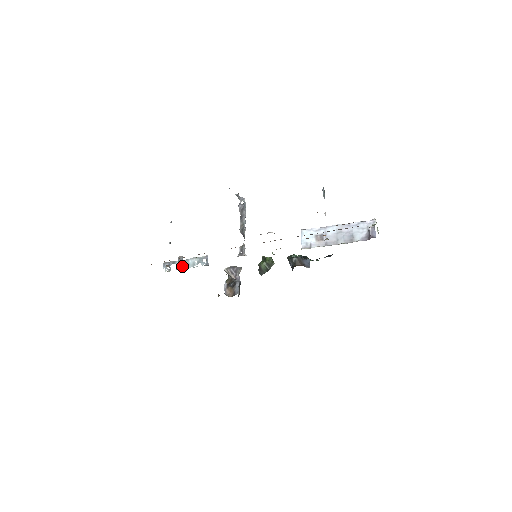
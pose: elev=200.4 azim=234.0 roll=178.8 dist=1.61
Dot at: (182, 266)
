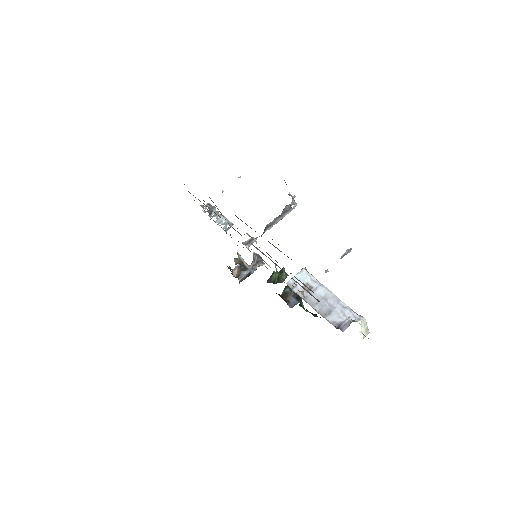
Dot at: (214, 216)
